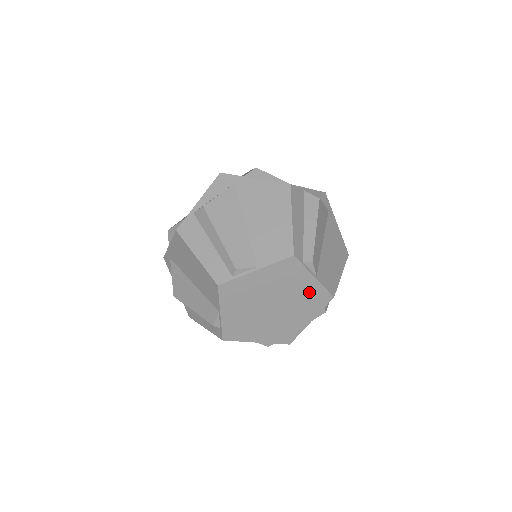
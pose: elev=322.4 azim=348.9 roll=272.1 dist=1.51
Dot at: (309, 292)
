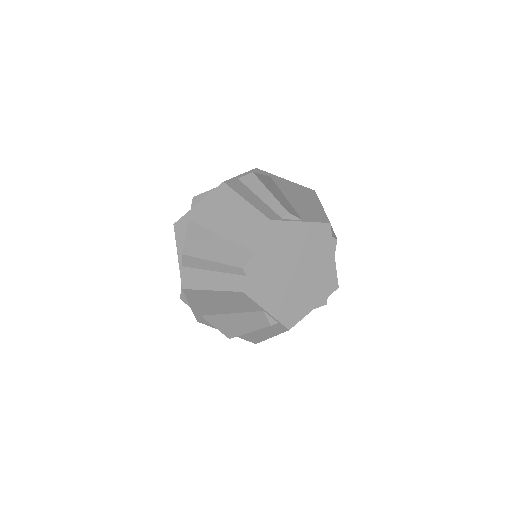
Dot at: (309, 236)
